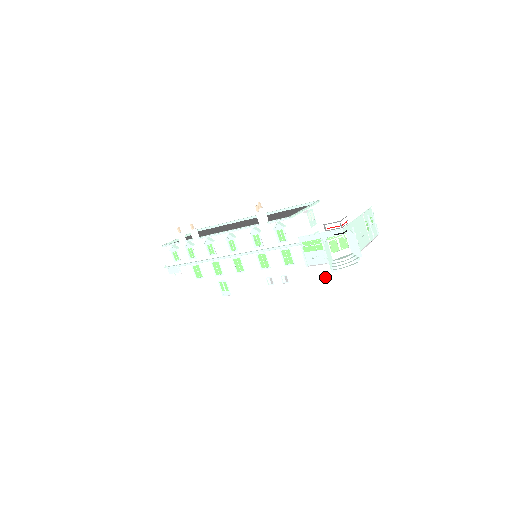
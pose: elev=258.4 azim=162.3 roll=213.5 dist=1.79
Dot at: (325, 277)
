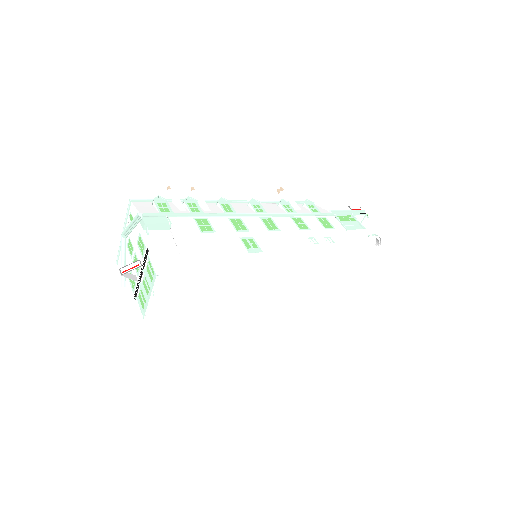
Dot at: (366, 242)
